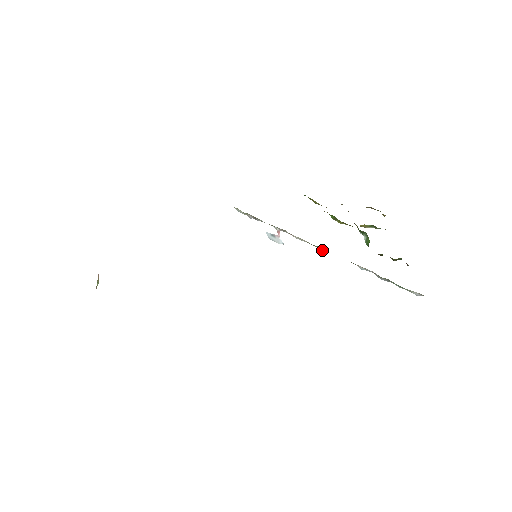
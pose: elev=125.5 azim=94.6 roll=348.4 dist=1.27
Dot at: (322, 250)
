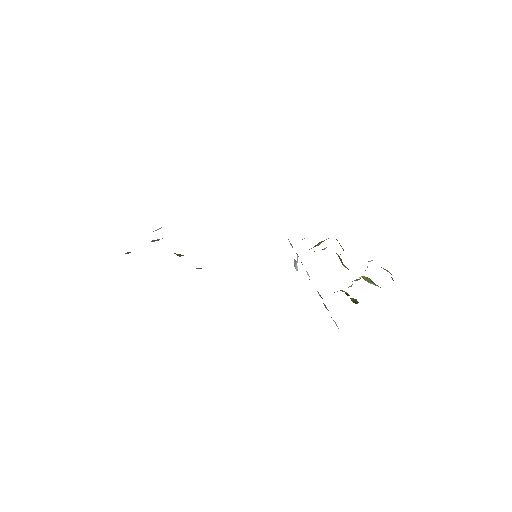
Dot at: (307, 274)
